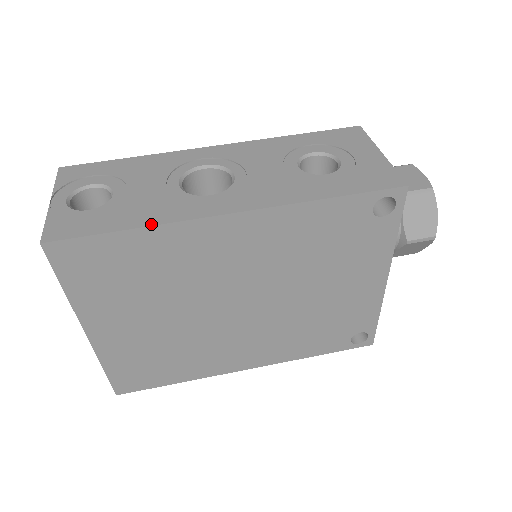
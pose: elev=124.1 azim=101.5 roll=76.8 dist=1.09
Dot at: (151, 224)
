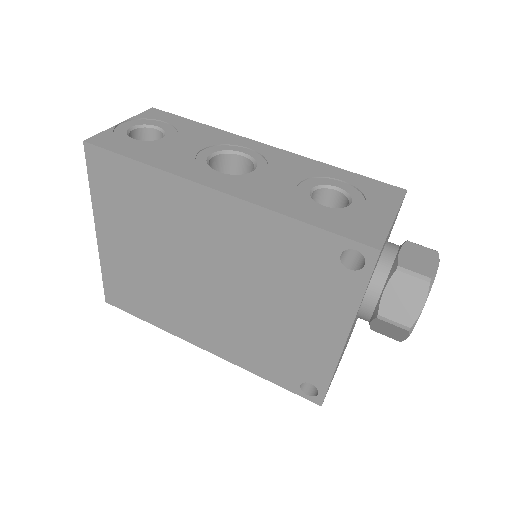
Dot at: (157, 166)
